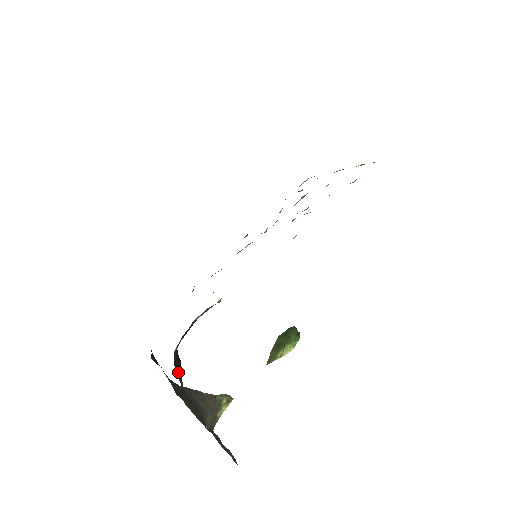
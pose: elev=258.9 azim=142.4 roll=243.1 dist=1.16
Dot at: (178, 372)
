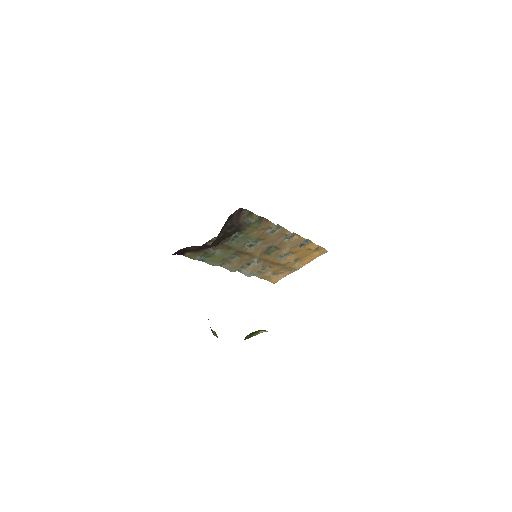
Dot at: occluded
